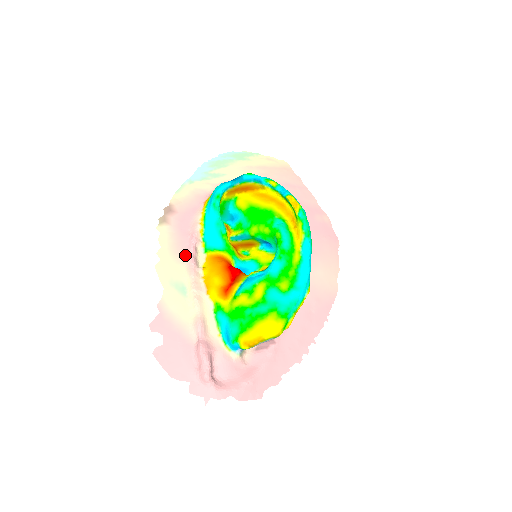
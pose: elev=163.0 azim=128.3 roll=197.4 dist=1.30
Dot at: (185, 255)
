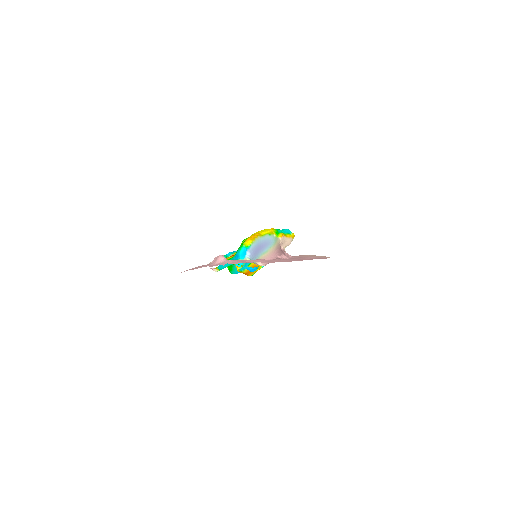
Dot at: occluded
